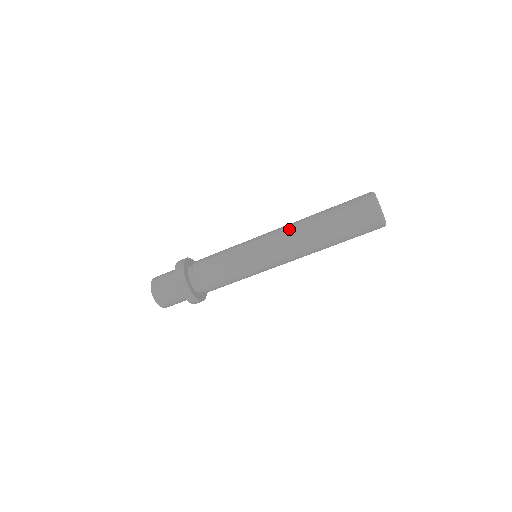
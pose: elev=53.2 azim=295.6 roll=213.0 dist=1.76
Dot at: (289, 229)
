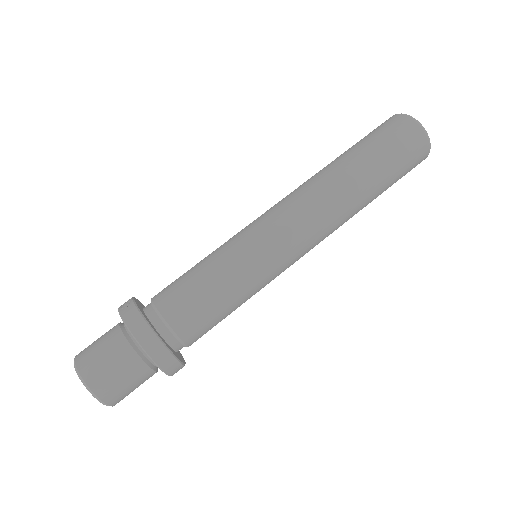
Dot at: occluded
